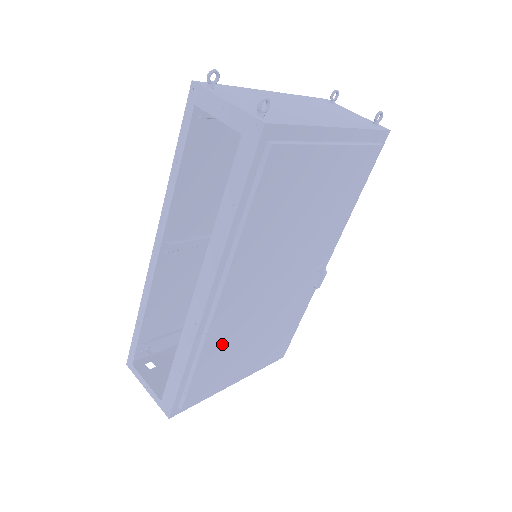
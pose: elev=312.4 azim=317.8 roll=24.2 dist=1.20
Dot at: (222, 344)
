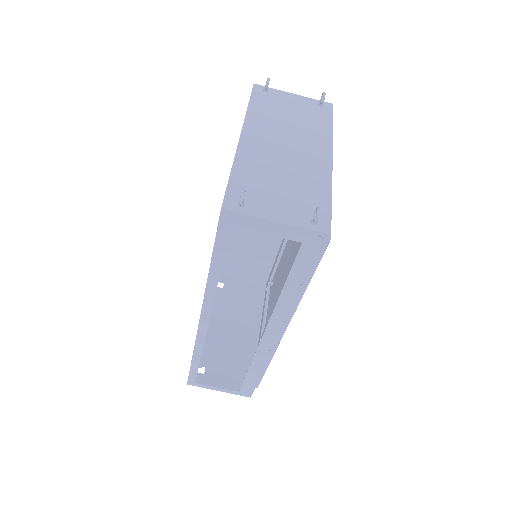
Dot at: occluded
